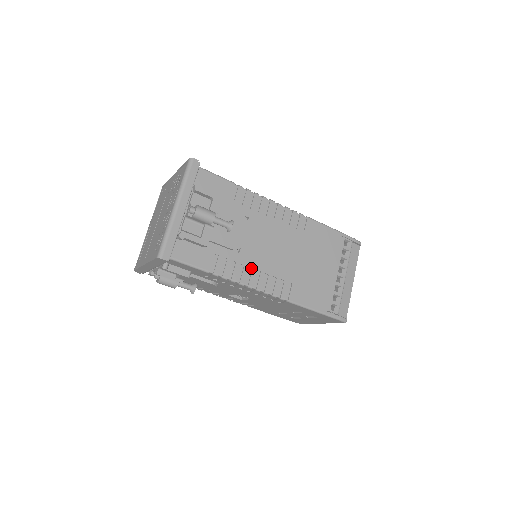
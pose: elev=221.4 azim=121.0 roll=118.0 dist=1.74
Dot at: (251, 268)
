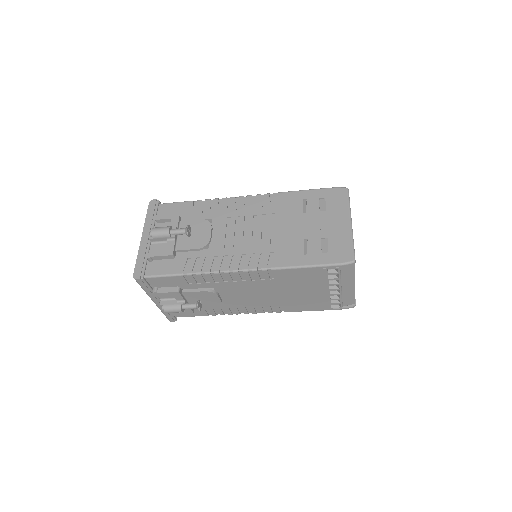
Dot at: (239, 306)
